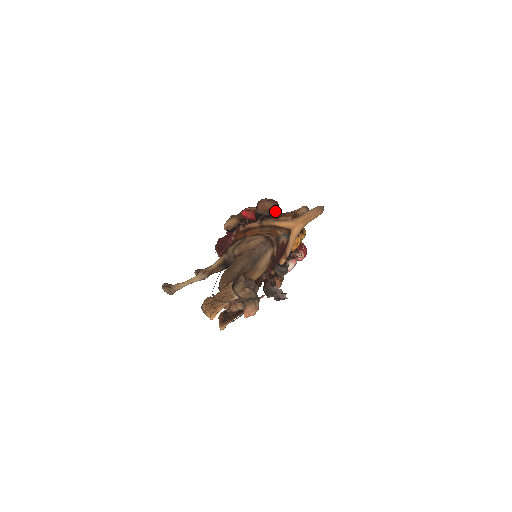
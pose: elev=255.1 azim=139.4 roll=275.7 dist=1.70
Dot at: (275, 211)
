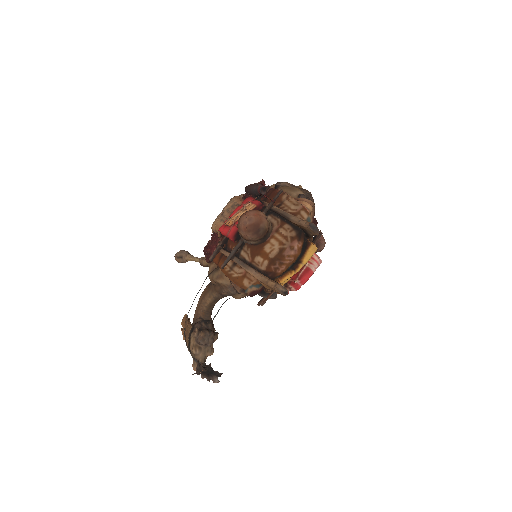
Dot at: (256, 240)
